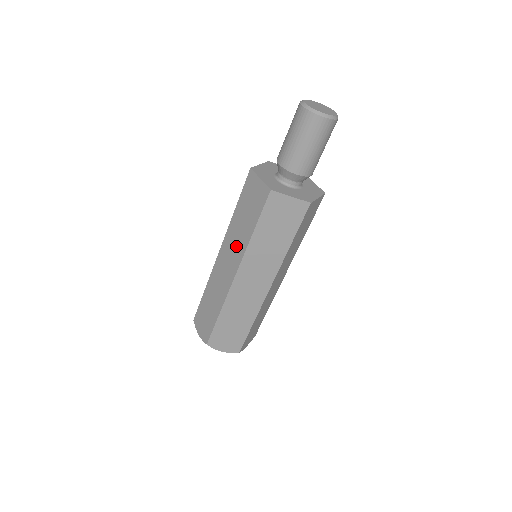
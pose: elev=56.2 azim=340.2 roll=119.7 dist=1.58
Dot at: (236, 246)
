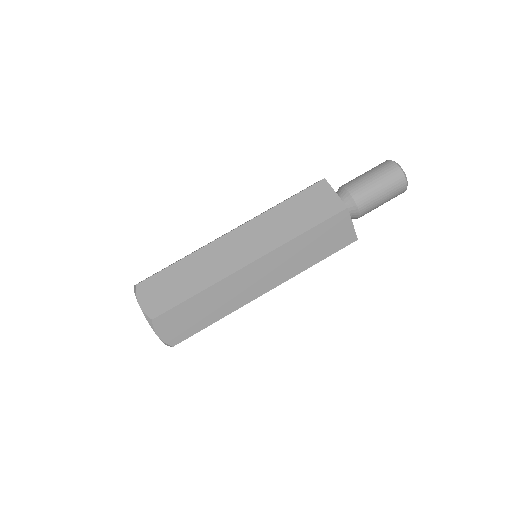
Dot at: (269, 235)
